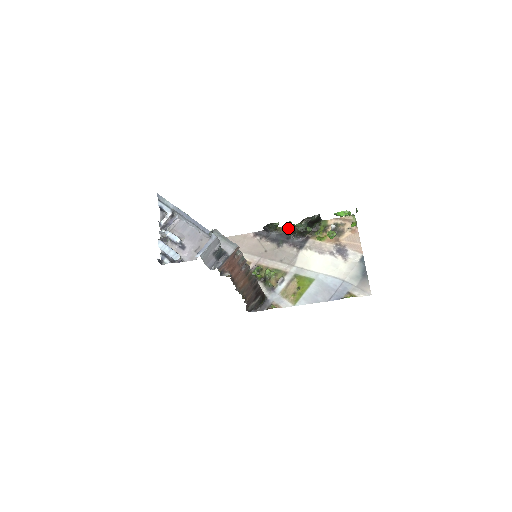
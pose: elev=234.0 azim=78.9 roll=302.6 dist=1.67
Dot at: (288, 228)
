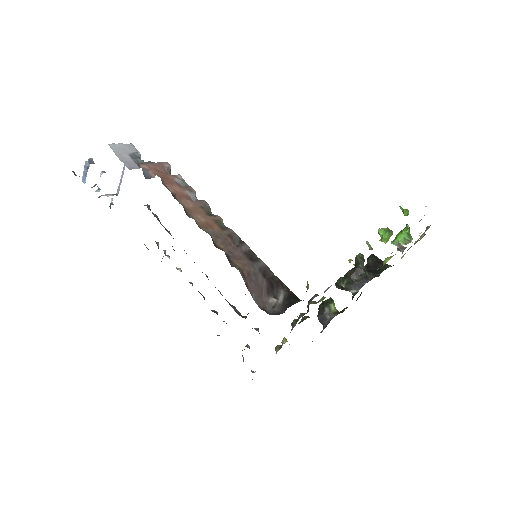
Dot at: (338, 283)
